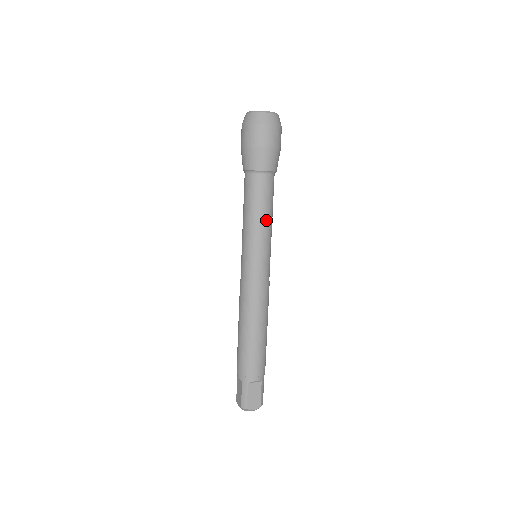
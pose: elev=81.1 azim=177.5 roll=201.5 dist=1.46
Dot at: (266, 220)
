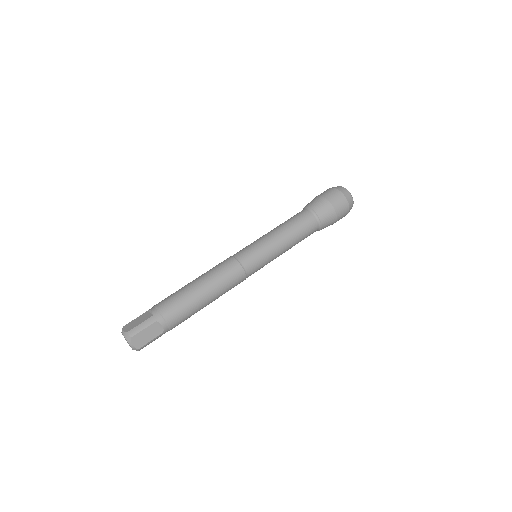
Dot at: (279, 229)
